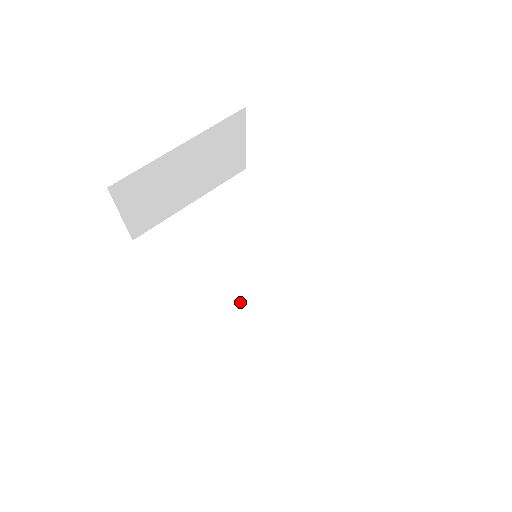
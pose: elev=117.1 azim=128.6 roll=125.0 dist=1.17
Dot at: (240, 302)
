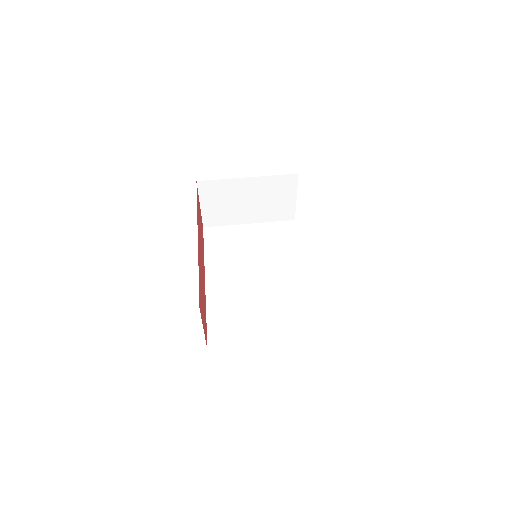
Dot at: (237, 286)
